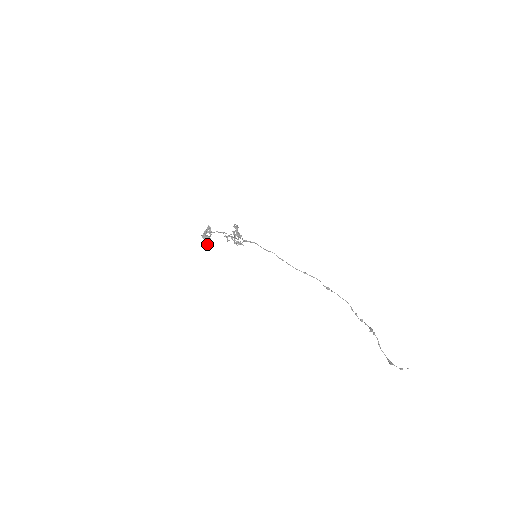
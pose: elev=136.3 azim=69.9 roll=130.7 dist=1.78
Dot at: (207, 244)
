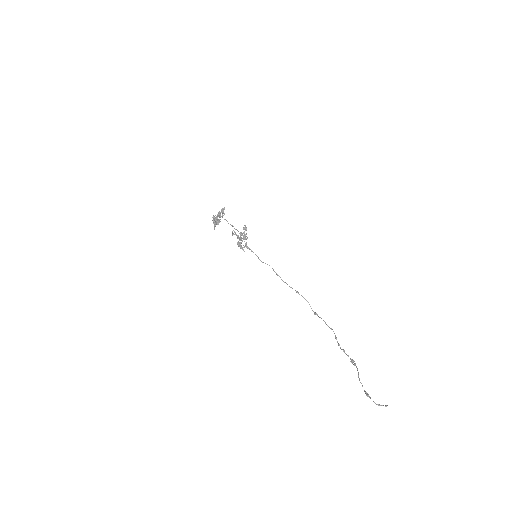
Dot at: (215, 225)
